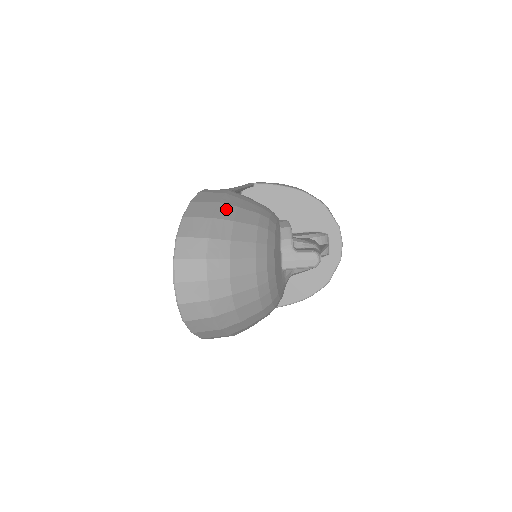
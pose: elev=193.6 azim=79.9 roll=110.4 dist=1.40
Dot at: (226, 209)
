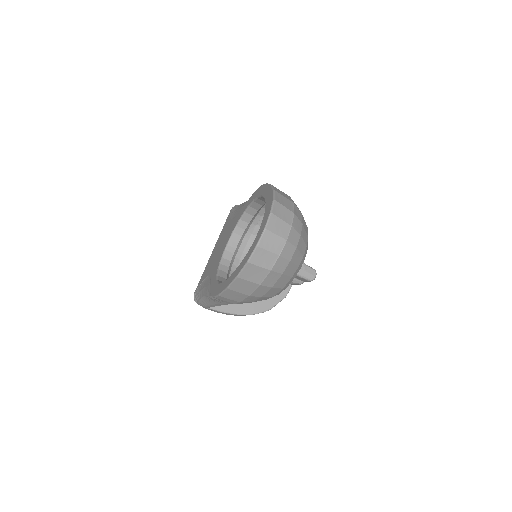
Dot at: (295, 204)
